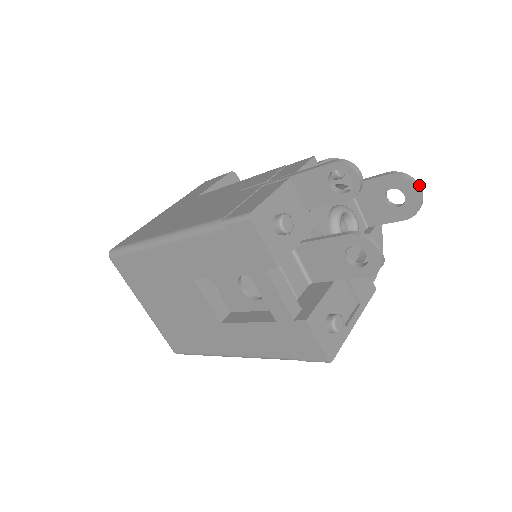
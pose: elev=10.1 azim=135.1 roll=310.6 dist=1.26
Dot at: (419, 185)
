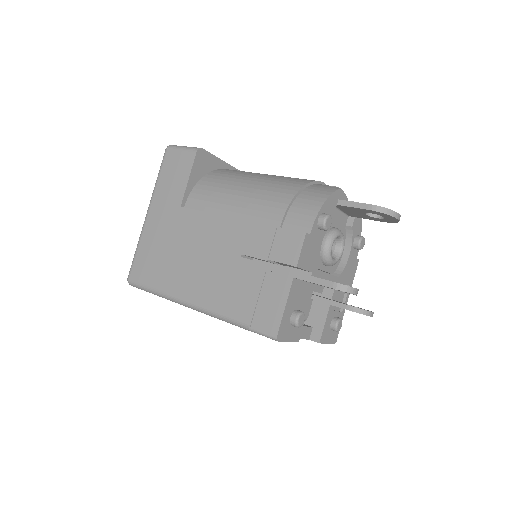
Dot at: (398, 214)
